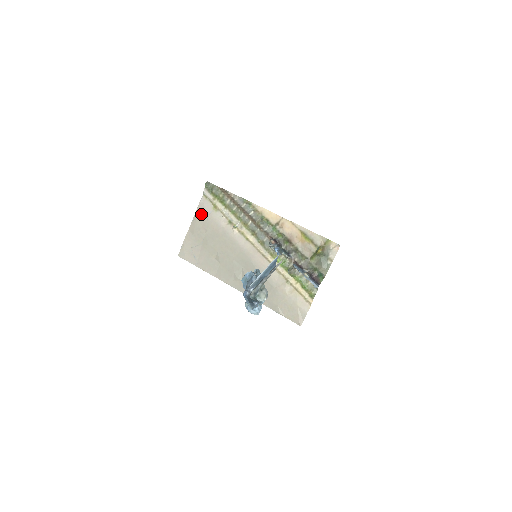
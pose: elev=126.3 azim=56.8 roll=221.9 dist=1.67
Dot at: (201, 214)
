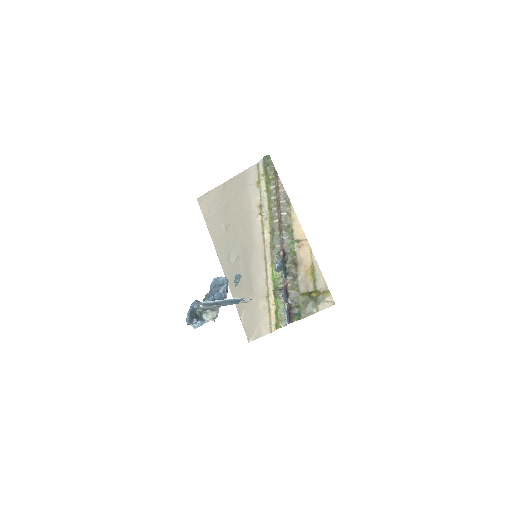
Dot at: (242, 179)
